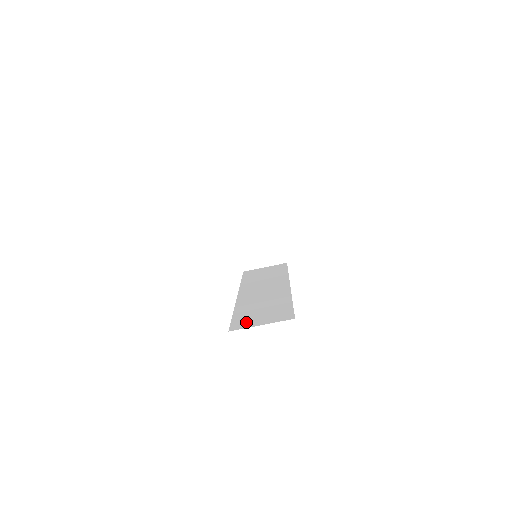
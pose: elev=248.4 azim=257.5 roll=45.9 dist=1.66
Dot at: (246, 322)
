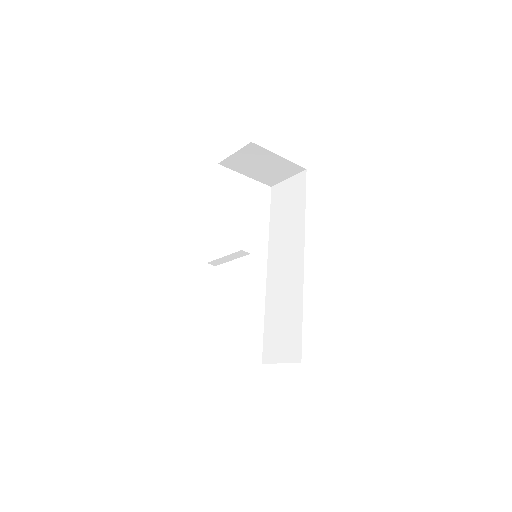
Dot at: (271, 350)
